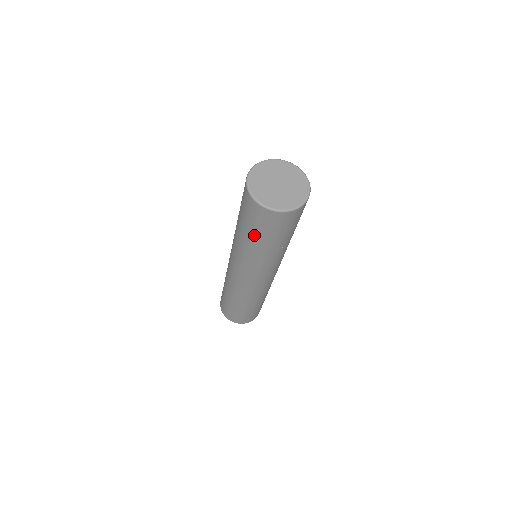
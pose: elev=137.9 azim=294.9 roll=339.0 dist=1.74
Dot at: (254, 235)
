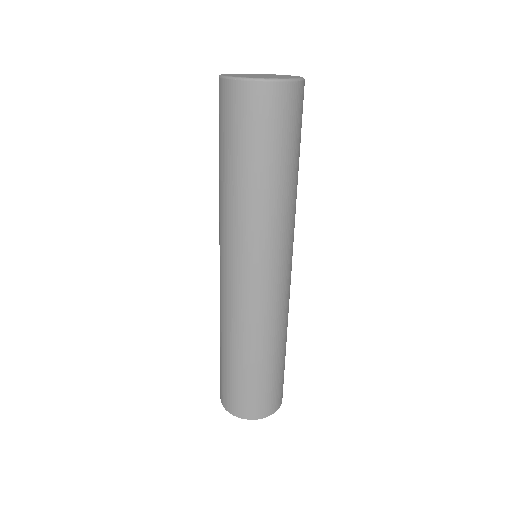
Dot at: (220, 150)
